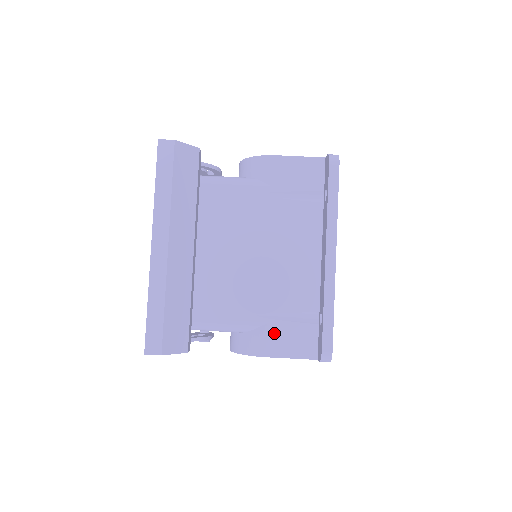
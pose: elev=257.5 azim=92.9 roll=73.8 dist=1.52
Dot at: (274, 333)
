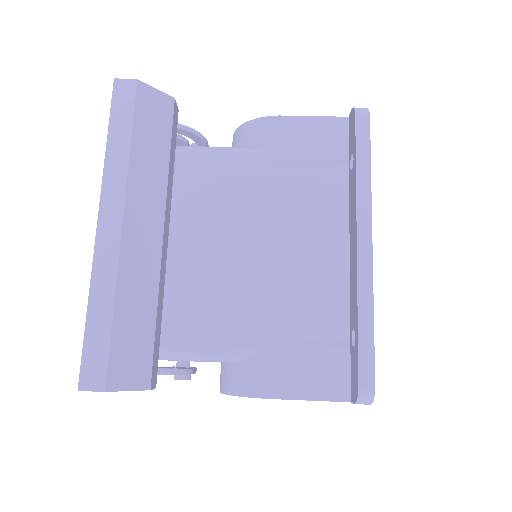
Dot at: (284, 362)
